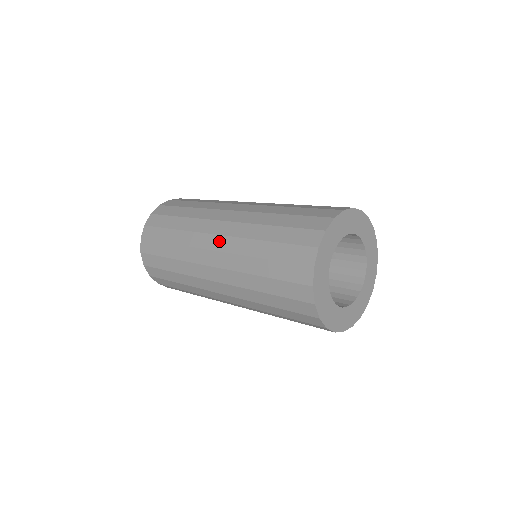
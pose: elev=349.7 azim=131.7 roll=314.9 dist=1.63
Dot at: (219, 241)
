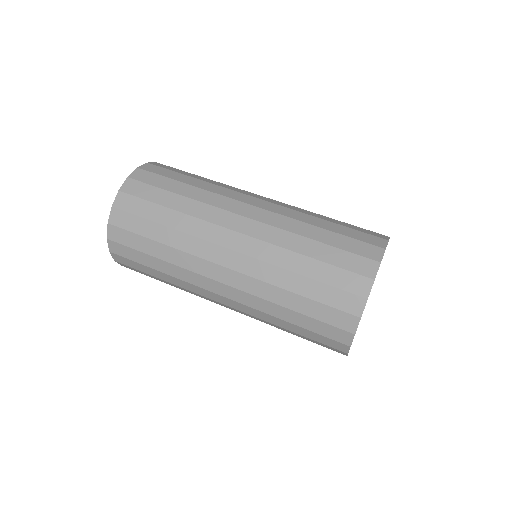
Dot at: (235, 258)
